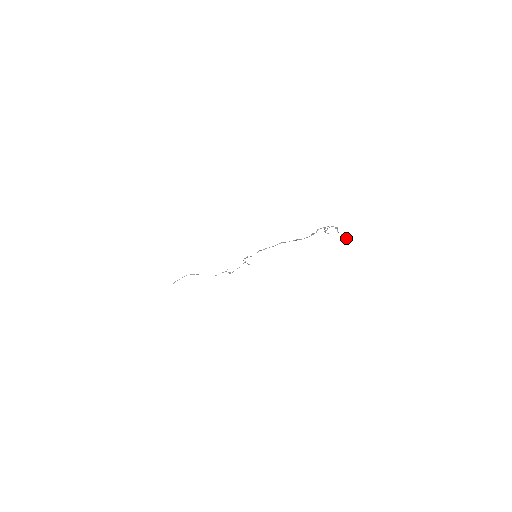
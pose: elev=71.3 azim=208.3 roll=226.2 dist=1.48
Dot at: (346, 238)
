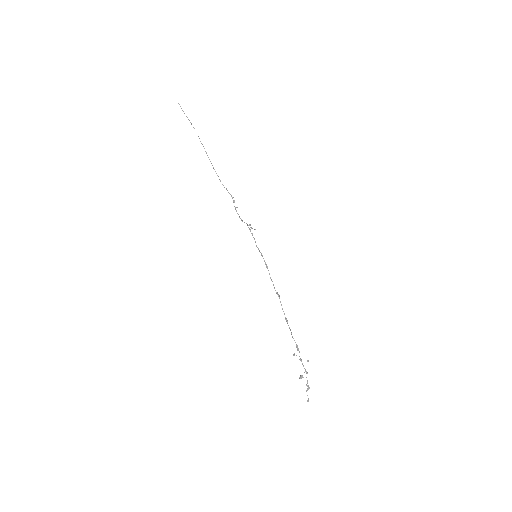
Dot at: (307, 401)
